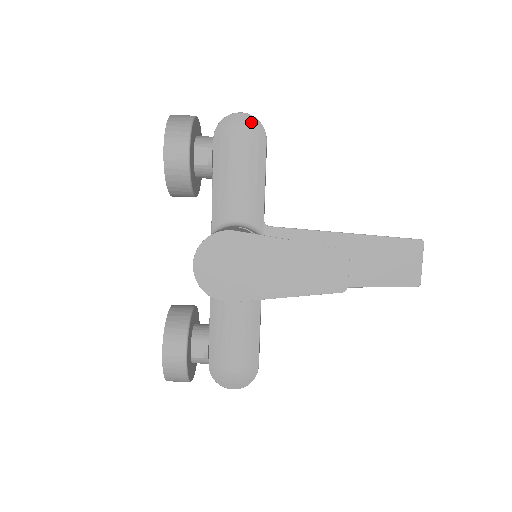
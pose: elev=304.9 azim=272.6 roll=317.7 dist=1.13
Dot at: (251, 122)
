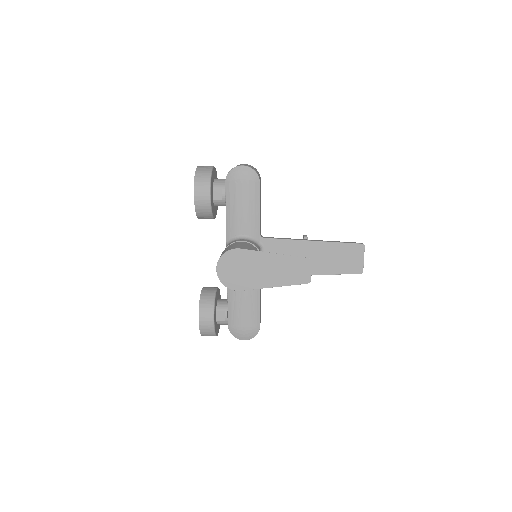
Dot at: (249, 172)
